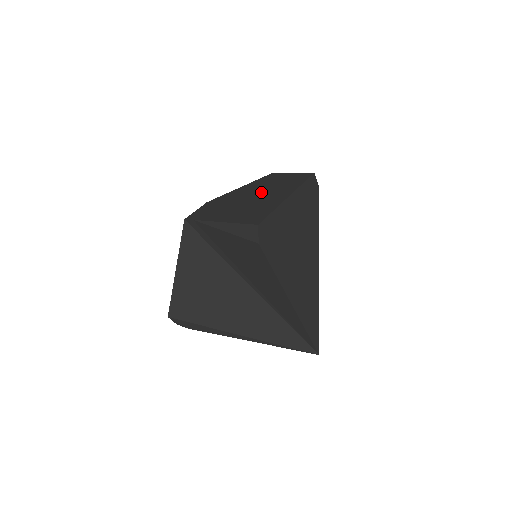
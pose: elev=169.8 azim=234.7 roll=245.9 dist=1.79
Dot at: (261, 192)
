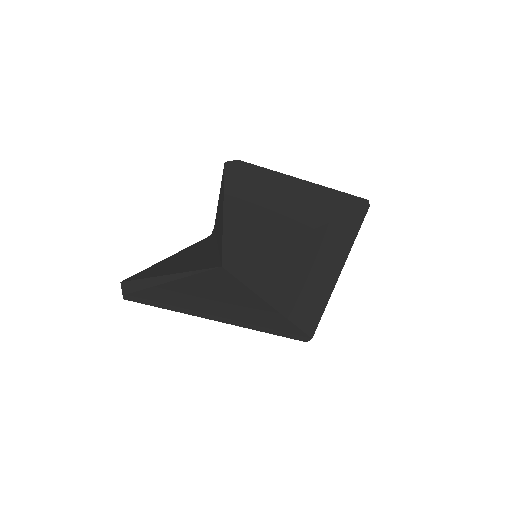
Dot at: occluded
